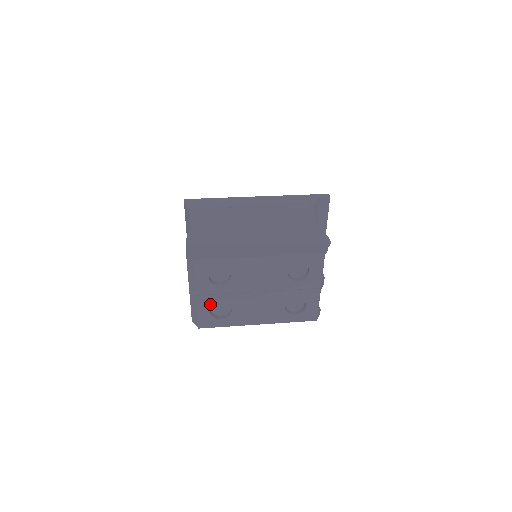
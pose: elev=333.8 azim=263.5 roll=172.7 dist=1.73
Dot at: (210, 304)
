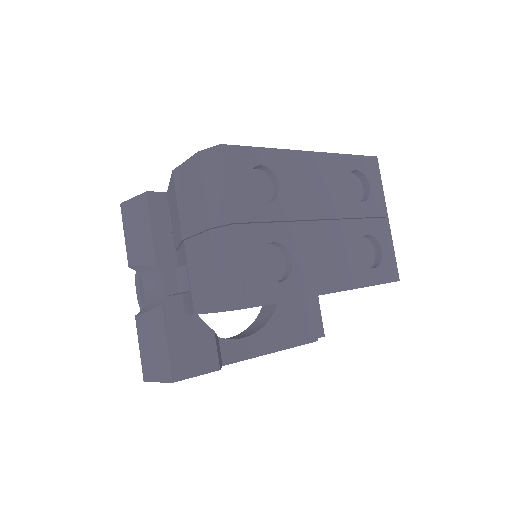
Dot at: (257, 245)
